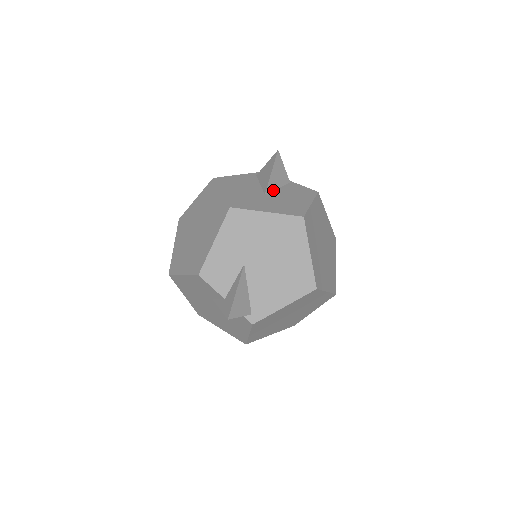
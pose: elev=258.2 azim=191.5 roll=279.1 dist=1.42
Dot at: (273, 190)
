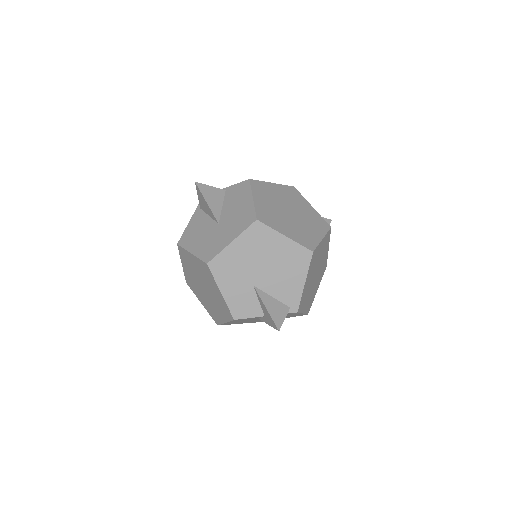
Dot at: (220, 213)
